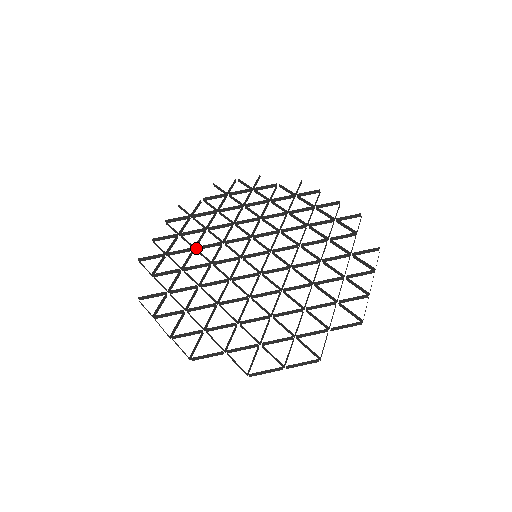
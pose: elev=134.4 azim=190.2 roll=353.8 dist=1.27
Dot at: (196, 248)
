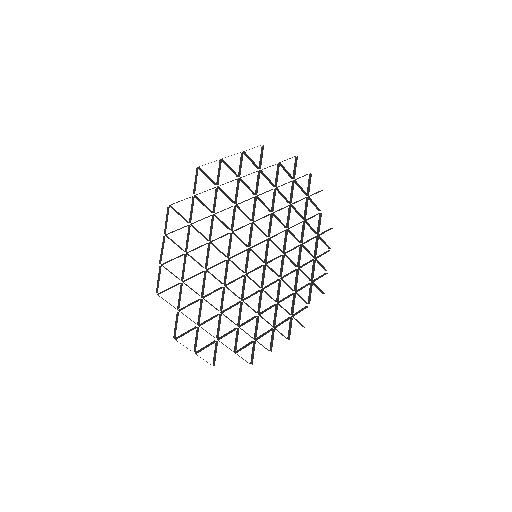
Dot at: (236, 205)
